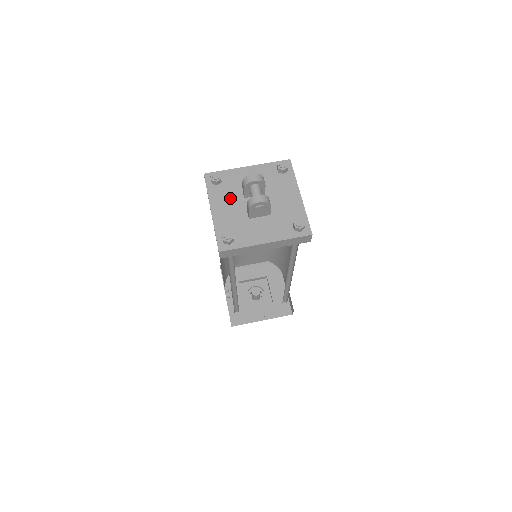
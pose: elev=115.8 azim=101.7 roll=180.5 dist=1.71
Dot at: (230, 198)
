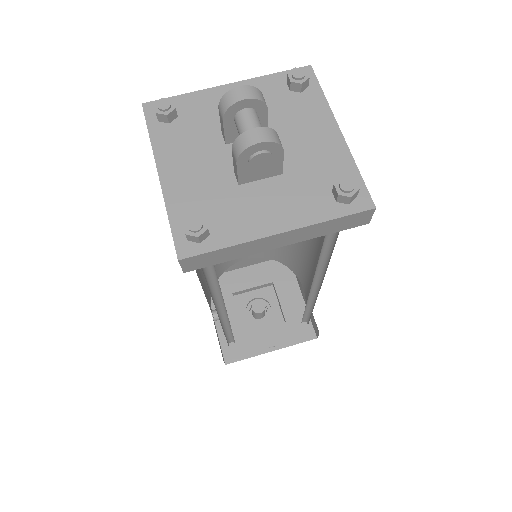
Dot at: (197, 146)
